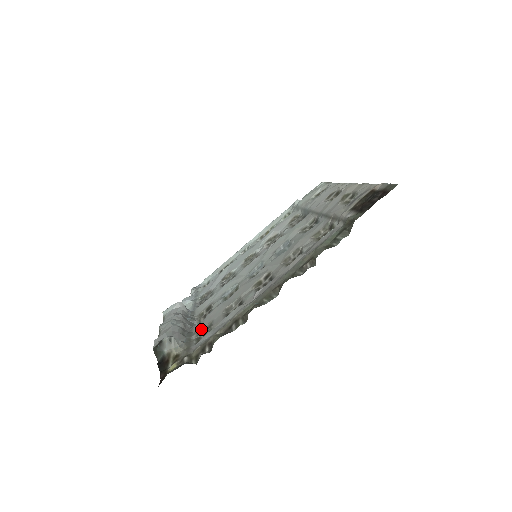
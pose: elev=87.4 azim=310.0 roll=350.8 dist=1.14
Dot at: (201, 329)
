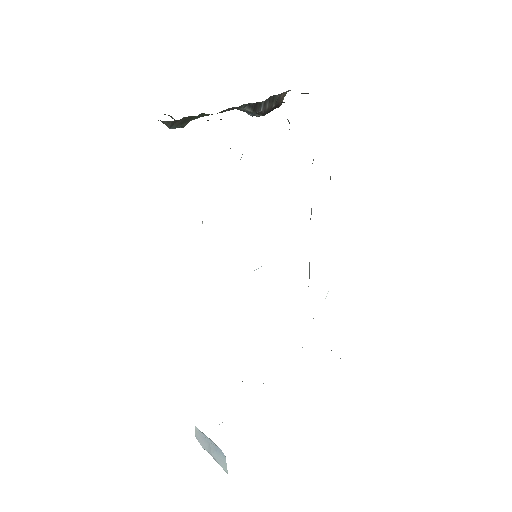
Dot at: occluded
